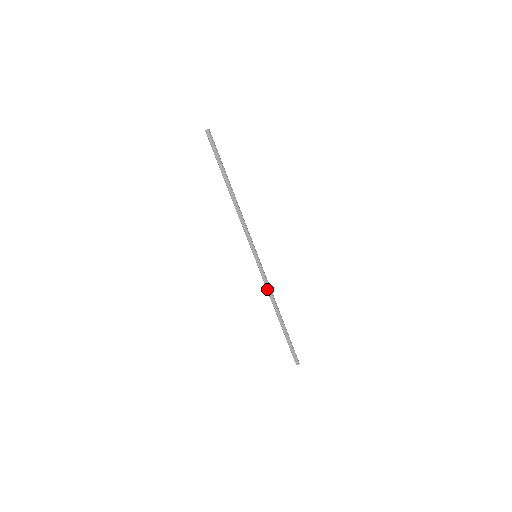
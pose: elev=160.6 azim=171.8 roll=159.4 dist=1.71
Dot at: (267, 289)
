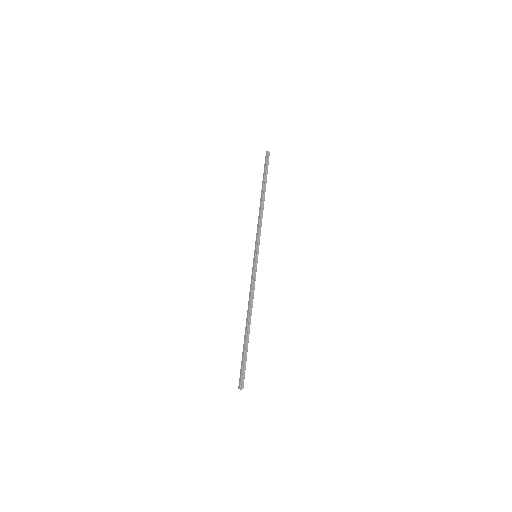
Dot at: (250, 290)
